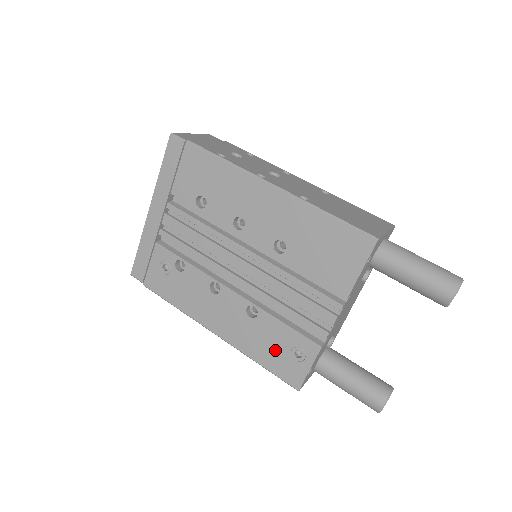
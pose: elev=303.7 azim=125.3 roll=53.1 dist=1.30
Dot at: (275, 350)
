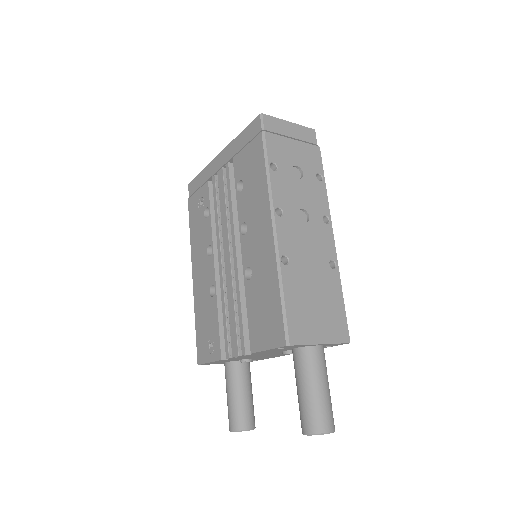
Dot at: (205, 328)
